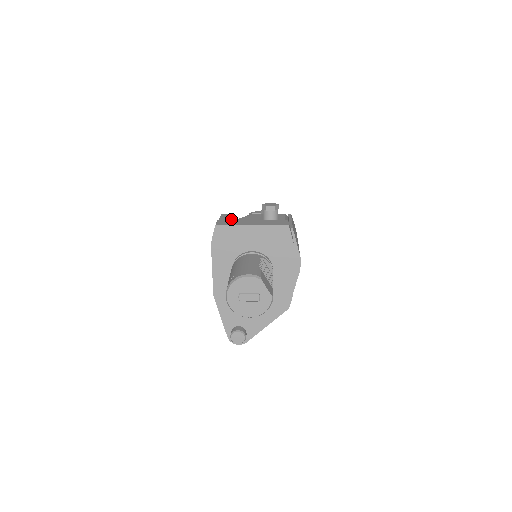
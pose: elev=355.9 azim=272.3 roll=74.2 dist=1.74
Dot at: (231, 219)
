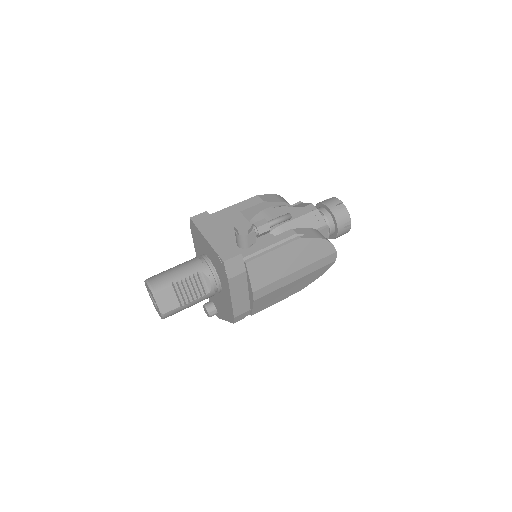
Dot at: (247, 209)
